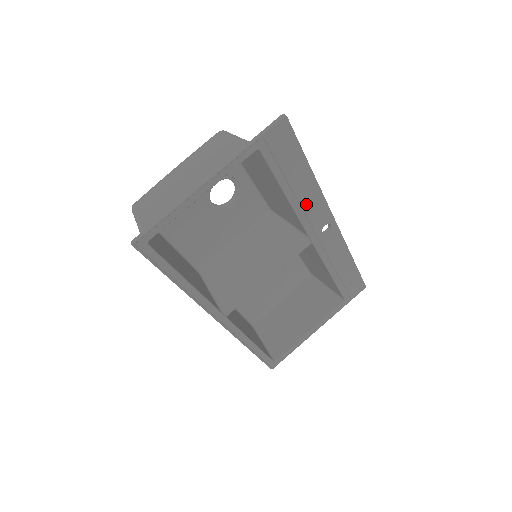
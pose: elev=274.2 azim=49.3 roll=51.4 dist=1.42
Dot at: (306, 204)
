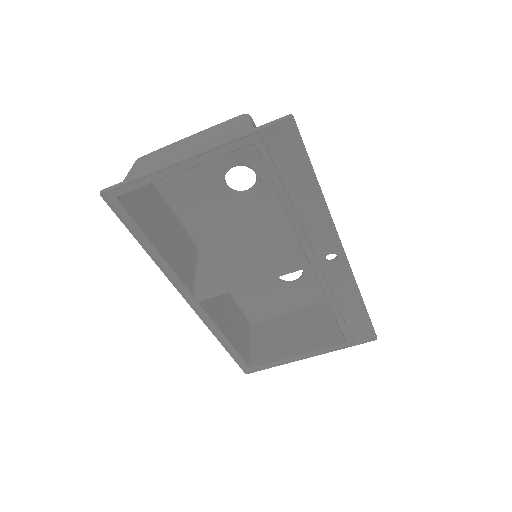
Dot at: (308, 222)
